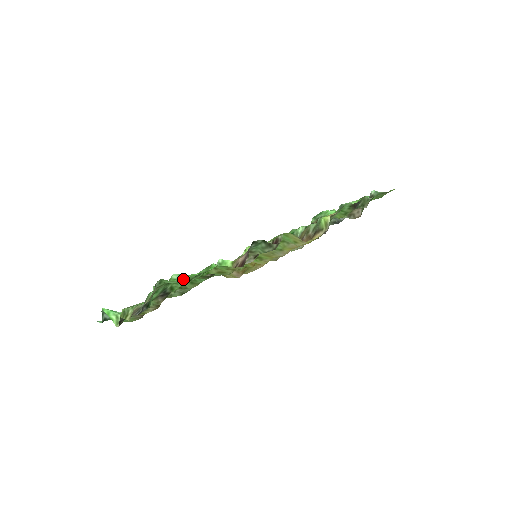
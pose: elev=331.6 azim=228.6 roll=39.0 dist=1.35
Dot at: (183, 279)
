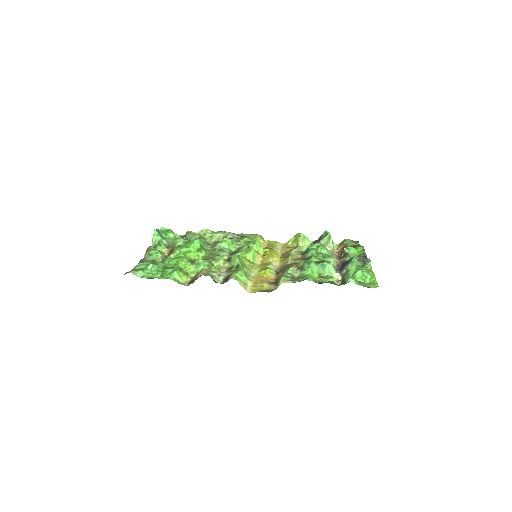
Dot at: (148, 274)
